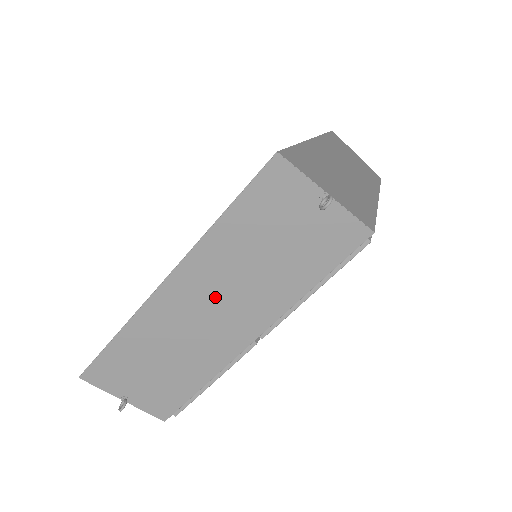
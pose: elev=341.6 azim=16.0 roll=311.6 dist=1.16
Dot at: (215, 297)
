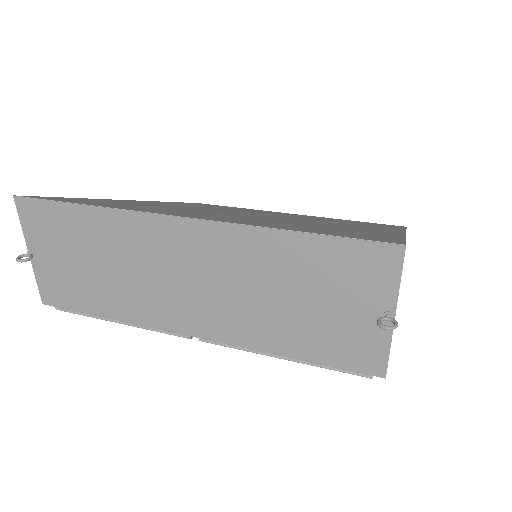
Dot at: (207, 276)
